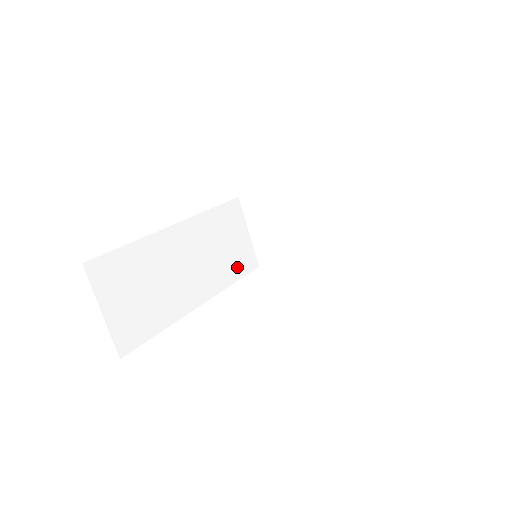
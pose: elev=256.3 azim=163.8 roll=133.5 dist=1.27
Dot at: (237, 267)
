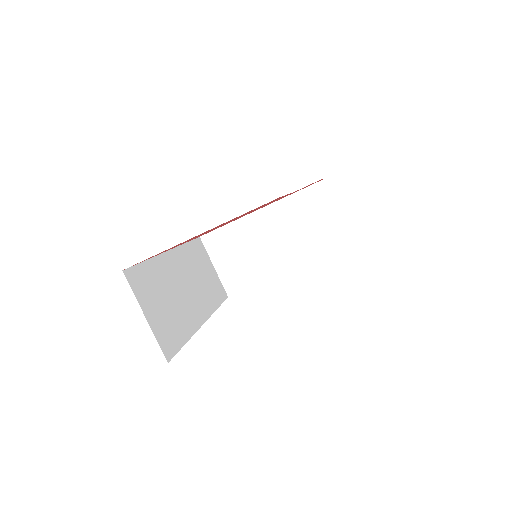
Dot at: (215, 295)
